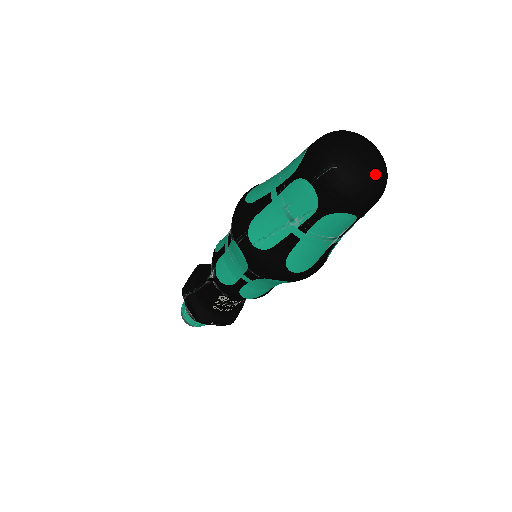
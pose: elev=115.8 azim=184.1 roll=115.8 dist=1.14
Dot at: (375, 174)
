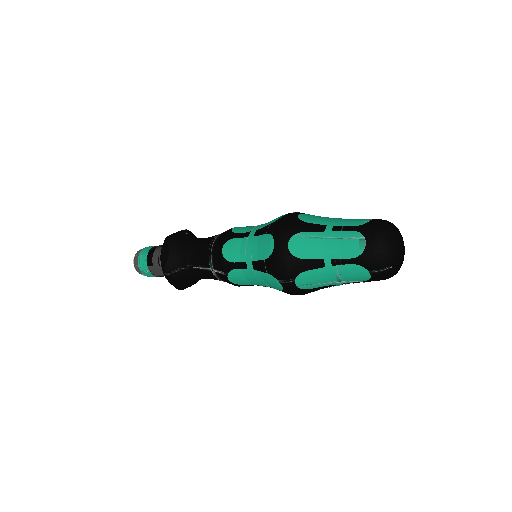
Dot at: (403, 260)
